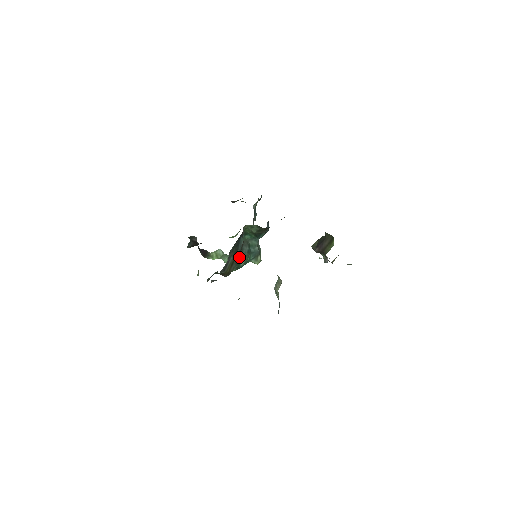
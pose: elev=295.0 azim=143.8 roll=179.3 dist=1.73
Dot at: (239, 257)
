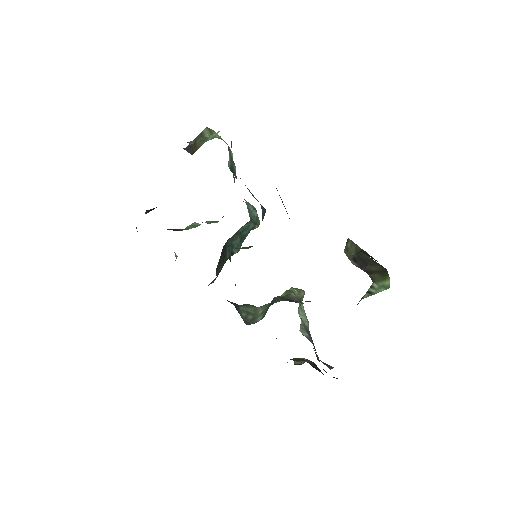
Dot at: occluded
